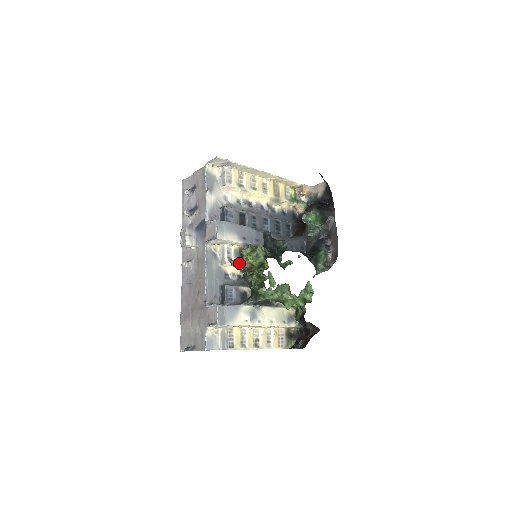
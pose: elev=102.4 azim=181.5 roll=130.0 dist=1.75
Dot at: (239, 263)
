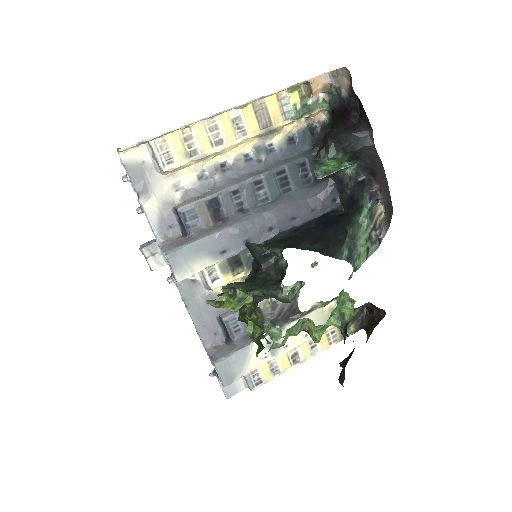
Dot at: (223, 306)
